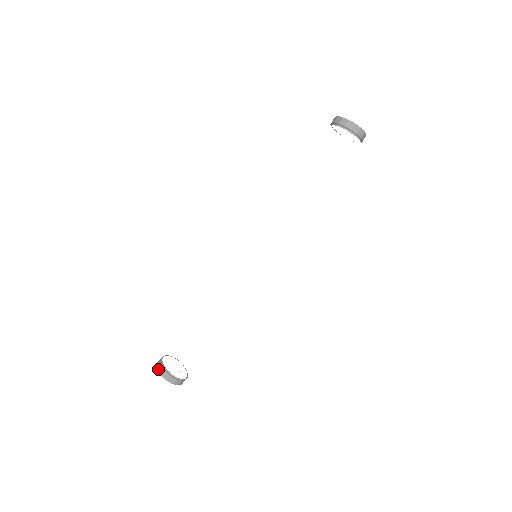
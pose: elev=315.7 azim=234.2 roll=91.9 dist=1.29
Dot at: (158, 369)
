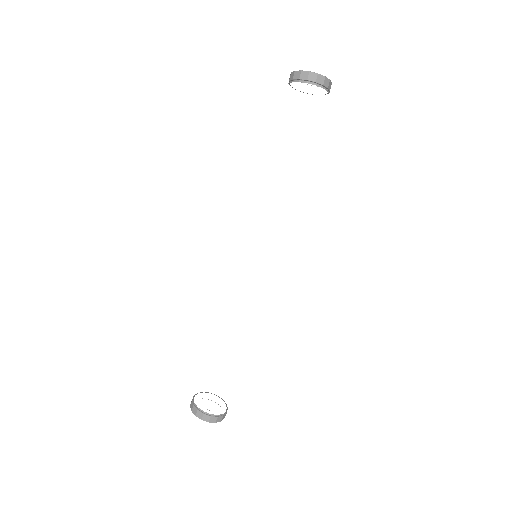
Dot at: occluded
